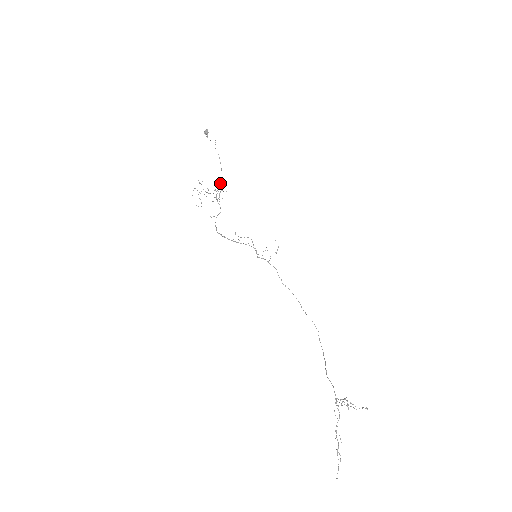
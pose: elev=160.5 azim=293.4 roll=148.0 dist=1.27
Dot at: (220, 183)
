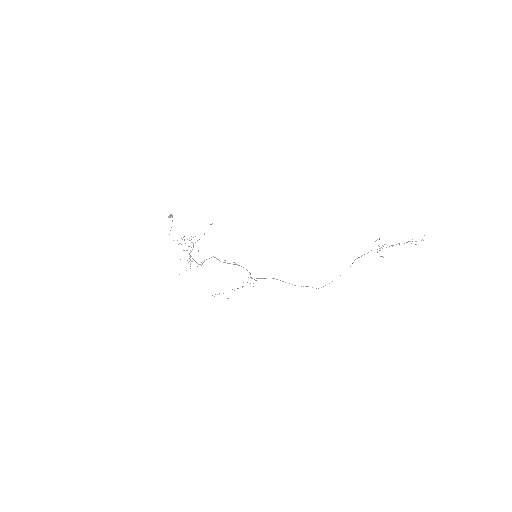
Dot at: occluded
